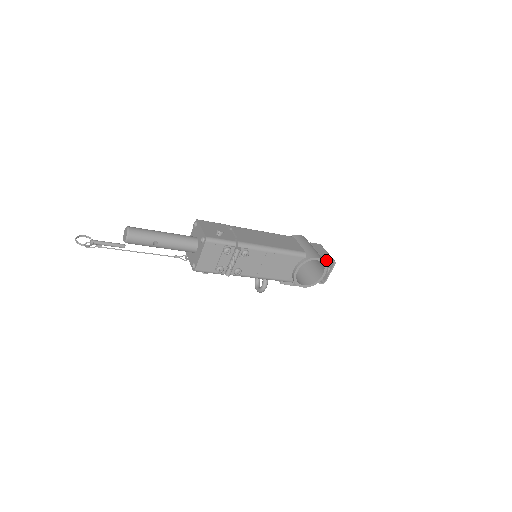
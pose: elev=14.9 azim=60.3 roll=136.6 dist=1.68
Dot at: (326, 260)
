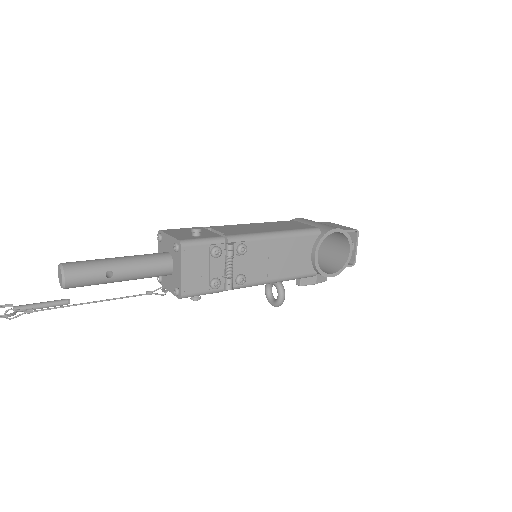
Dot at: (346, 231)
